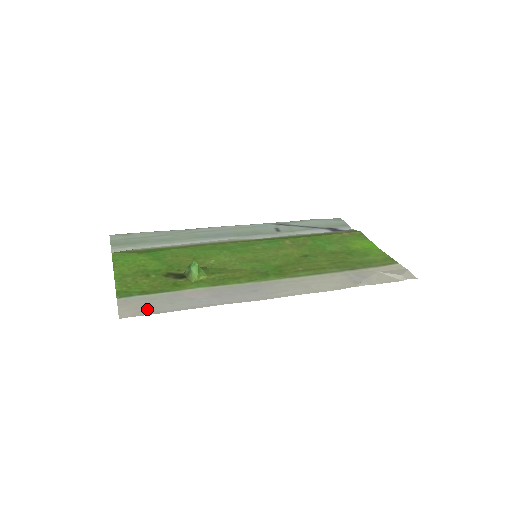
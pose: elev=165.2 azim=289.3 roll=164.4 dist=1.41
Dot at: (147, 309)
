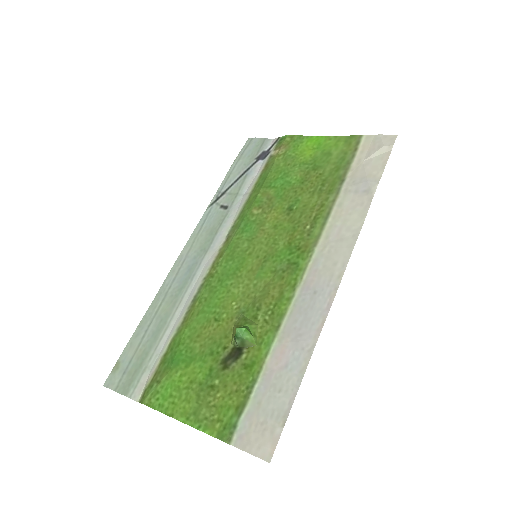
Dot at: (272, 422)
